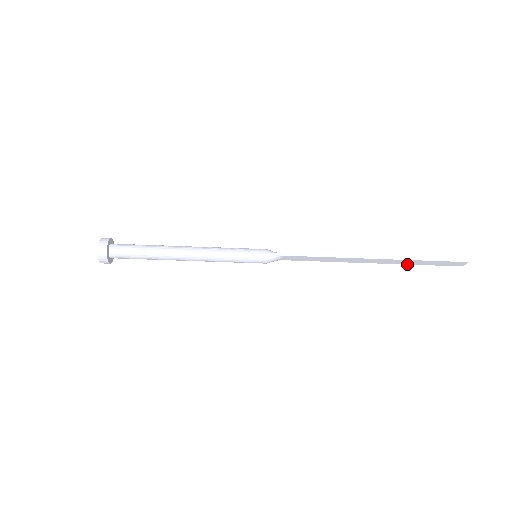
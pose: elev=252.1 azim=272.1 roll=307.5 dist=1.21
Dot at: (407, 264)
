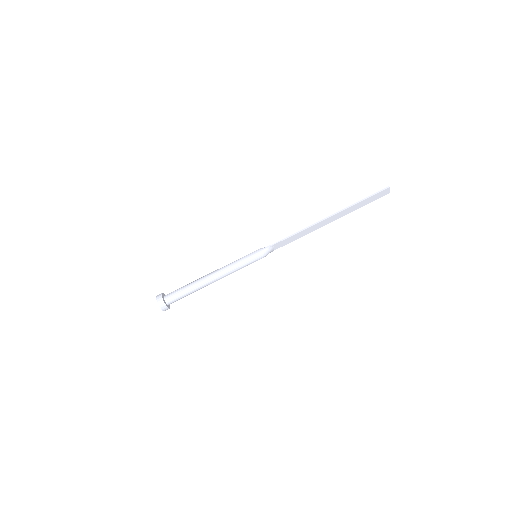
Dot at: occluded
